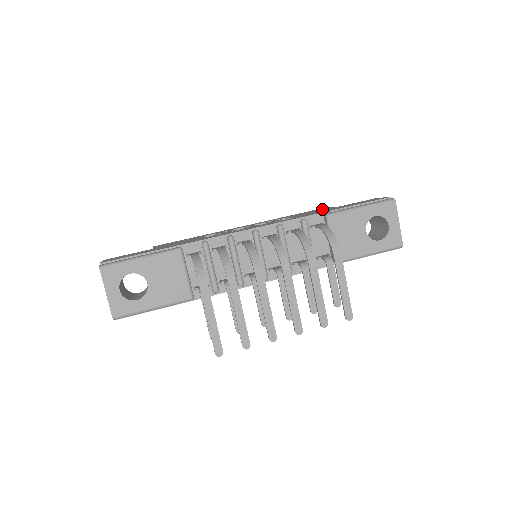
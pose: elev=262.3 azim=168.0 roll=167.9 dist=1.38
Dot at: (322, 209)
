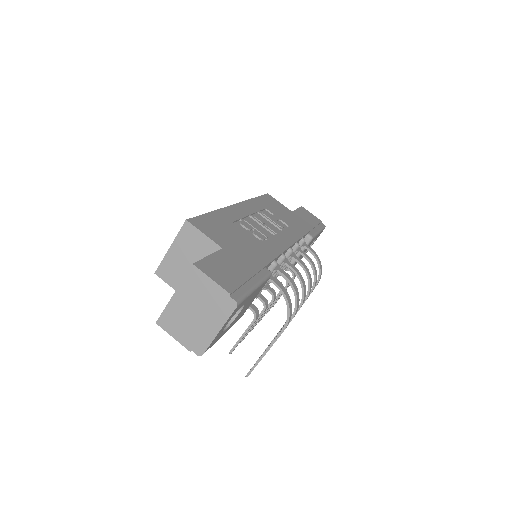
Dot at: (280, 205)
